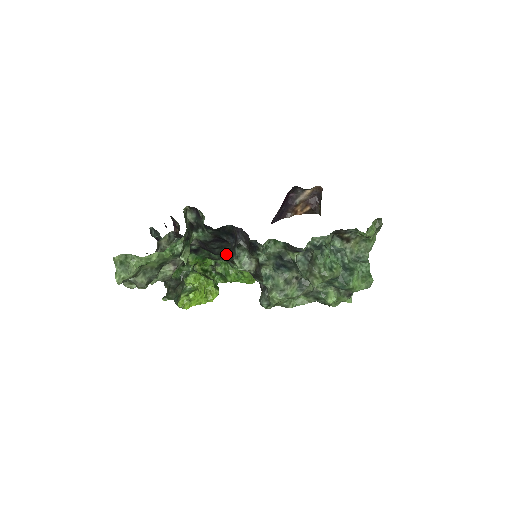
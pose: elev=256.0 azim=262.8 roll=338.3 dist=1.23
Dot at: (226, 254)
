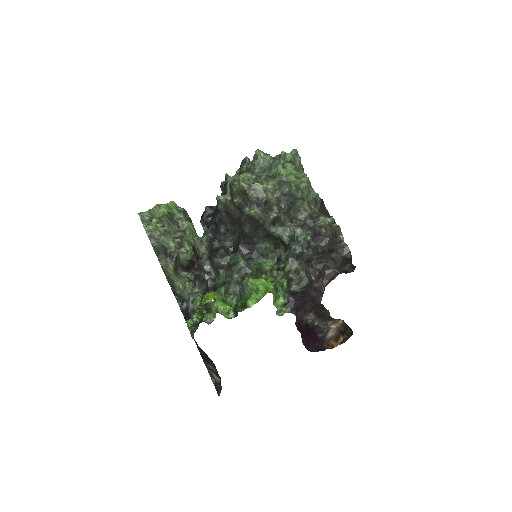
Dot at: (232, 263)
